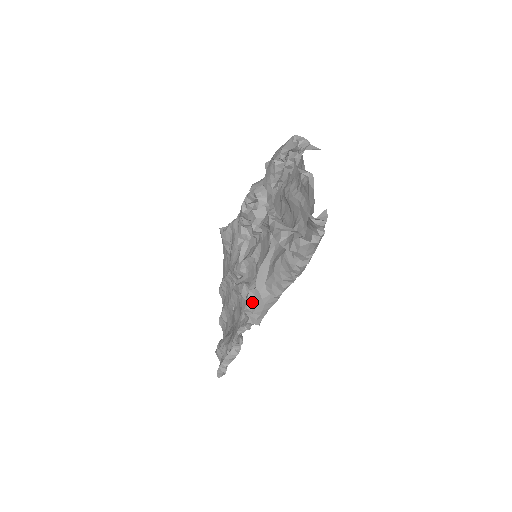
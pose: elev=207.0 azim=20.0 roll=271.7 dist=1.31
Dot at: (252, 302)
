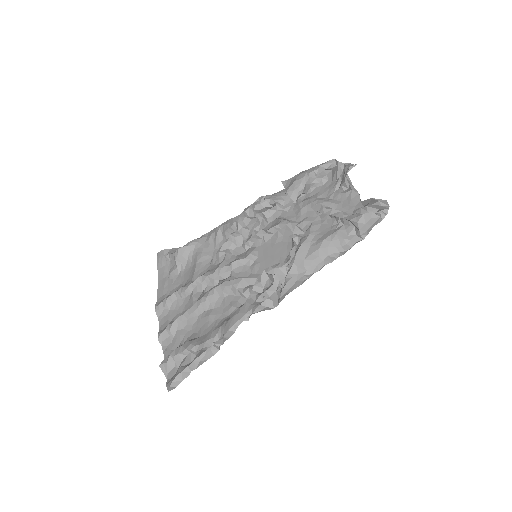
Dot at: (280, 279)
